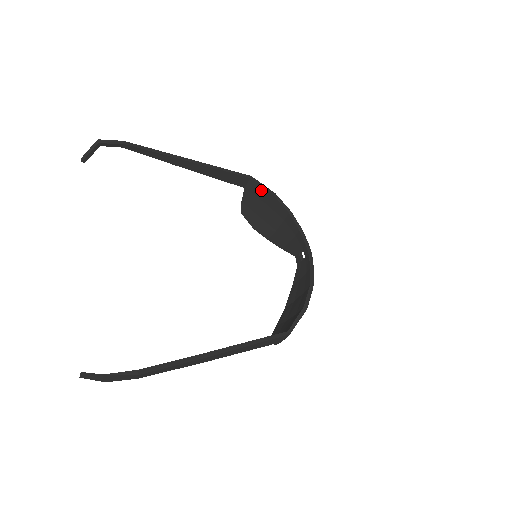
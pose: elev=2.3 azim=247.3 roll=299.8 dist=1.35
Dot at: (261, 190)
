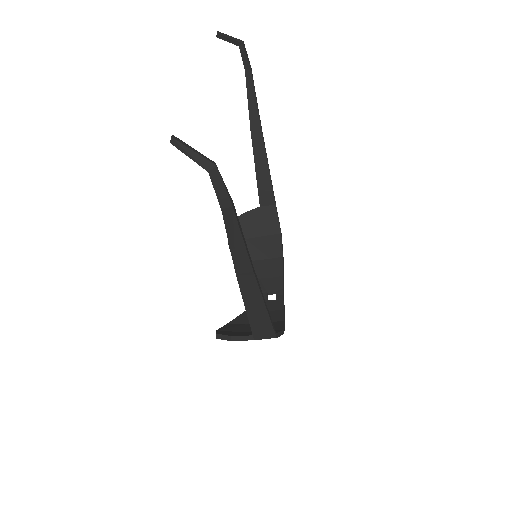
Dot at: (274, 221)
